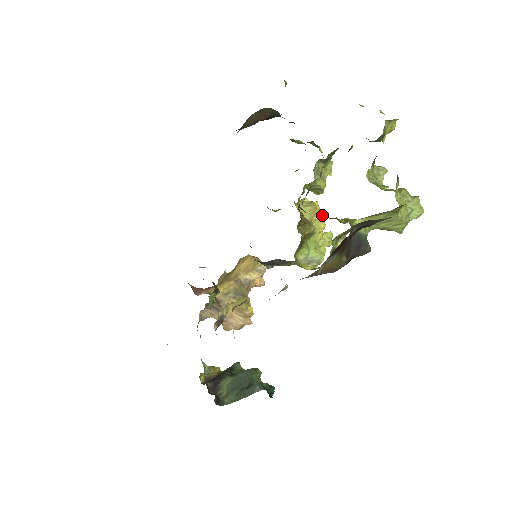
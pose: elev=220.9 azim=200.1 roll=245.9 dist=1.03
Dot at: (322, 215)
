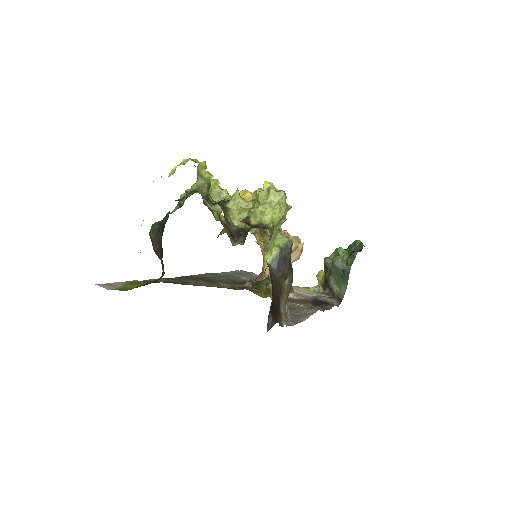
Dot at: (248, 198)
